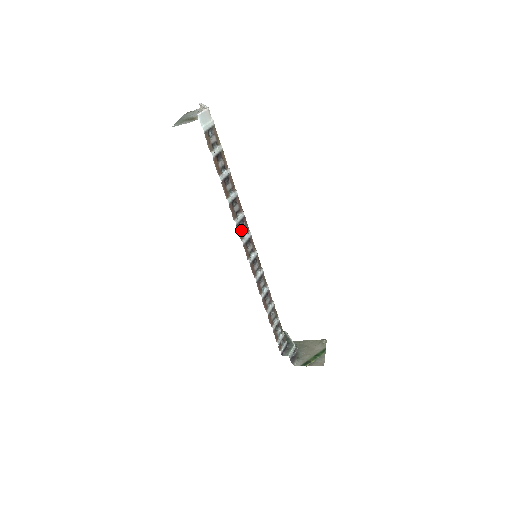
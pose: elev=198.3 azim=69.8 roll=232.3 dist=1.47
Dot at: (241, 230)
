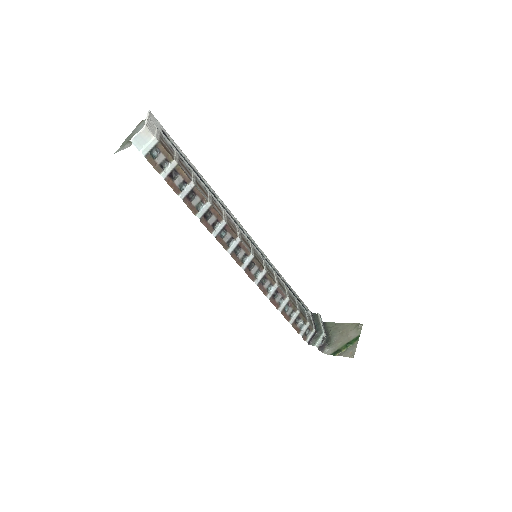
Dot at: (224, 240)
